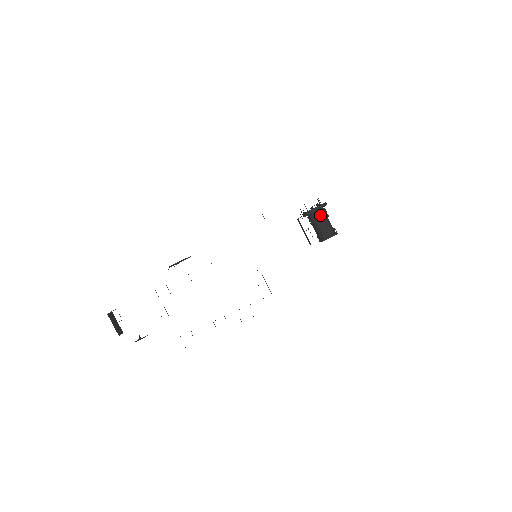
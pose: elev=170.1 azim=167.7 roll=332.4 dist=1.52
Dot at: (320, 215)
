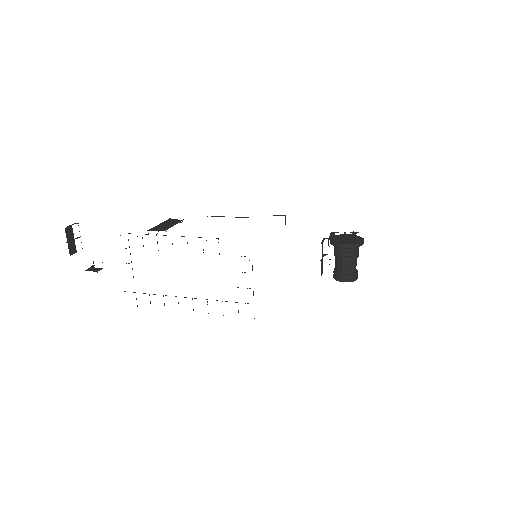
Dot at: (350, 253)
